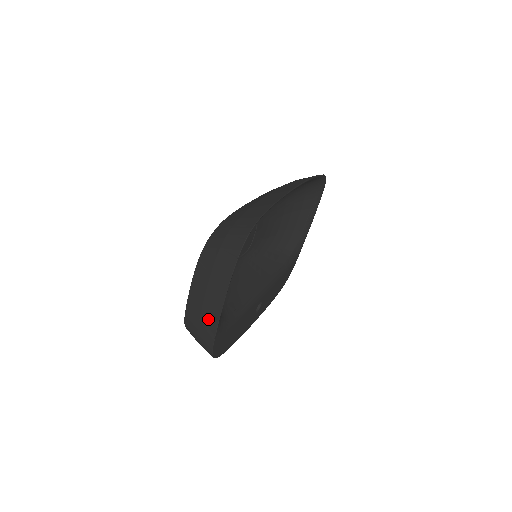
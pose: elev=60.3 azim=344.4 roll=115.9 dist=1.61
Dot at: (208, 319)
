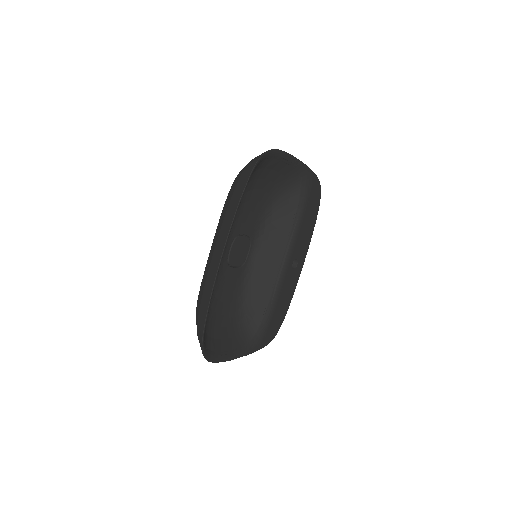
Dot at: occluded
